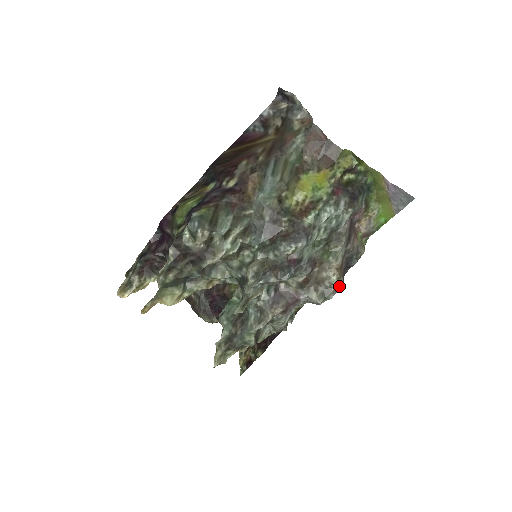
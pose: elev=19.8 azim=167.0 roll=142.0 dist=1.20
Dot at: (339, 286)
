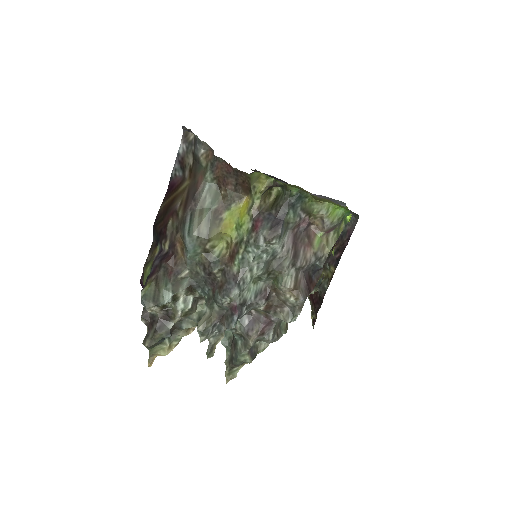
Dot at: (301, 303)
